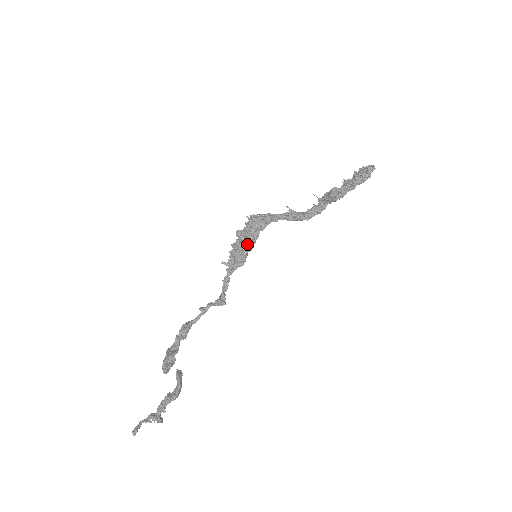
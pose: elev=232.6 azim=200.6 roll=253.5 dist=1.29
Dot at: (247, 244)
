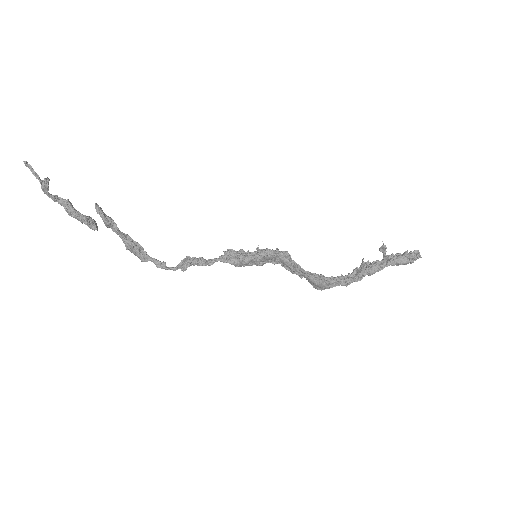
Dot at: (258, 252)
